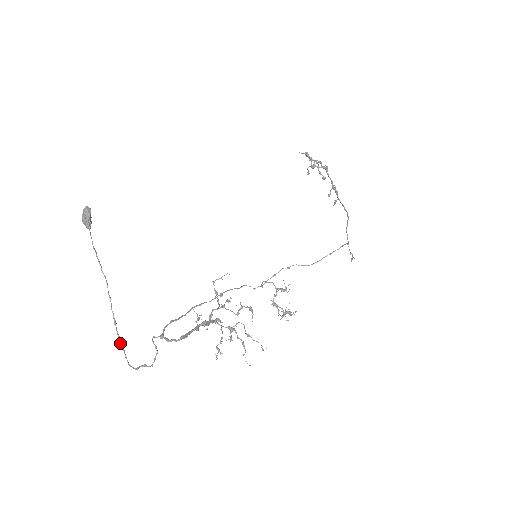
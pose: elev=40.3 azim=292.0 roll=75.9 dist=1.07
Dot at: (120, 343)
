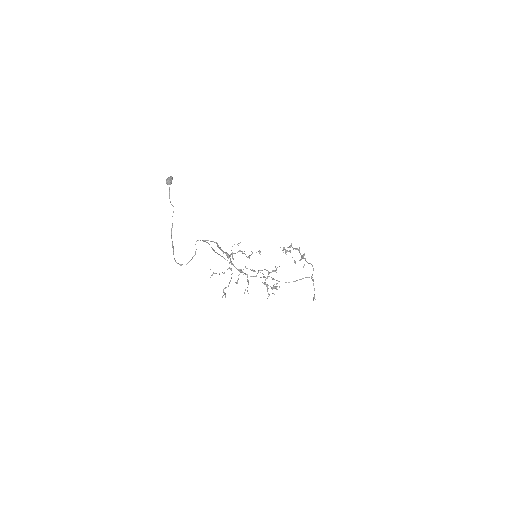
Dot at: (172, 243)
